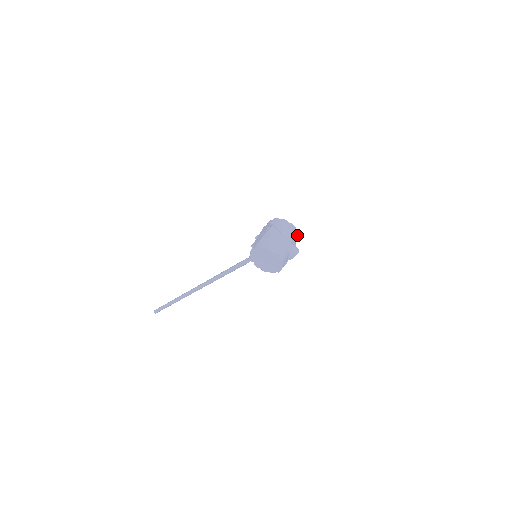
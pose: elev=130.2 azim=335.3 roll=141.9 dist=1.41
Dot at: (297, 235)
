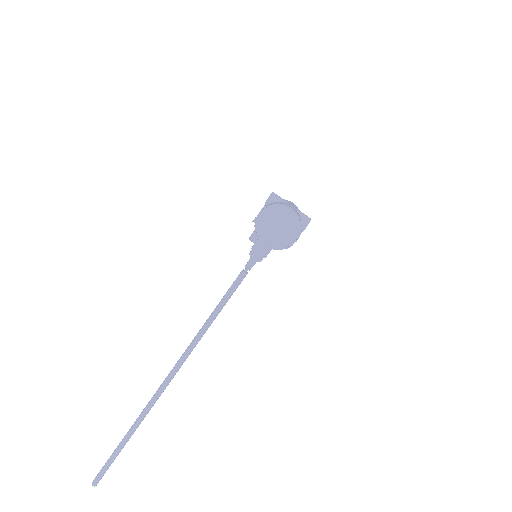
Dot at: occluded
